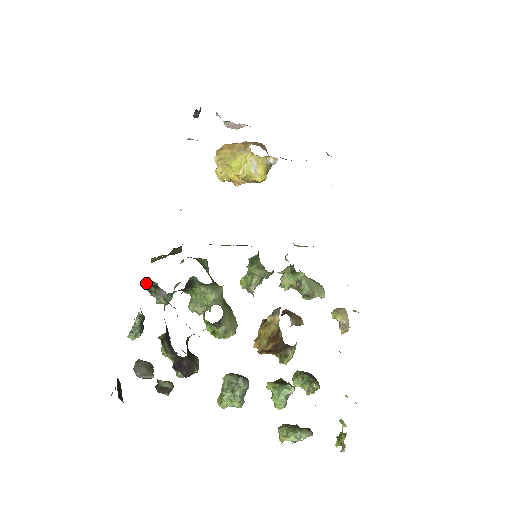
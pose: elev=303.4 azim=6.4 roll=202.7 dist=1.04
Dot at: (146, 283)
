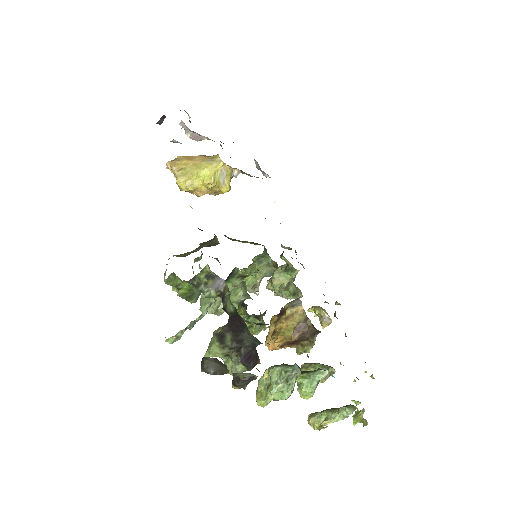
Dot at: (197, 274)
